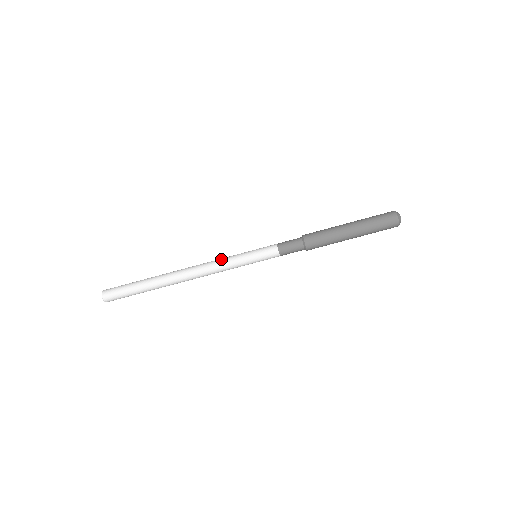
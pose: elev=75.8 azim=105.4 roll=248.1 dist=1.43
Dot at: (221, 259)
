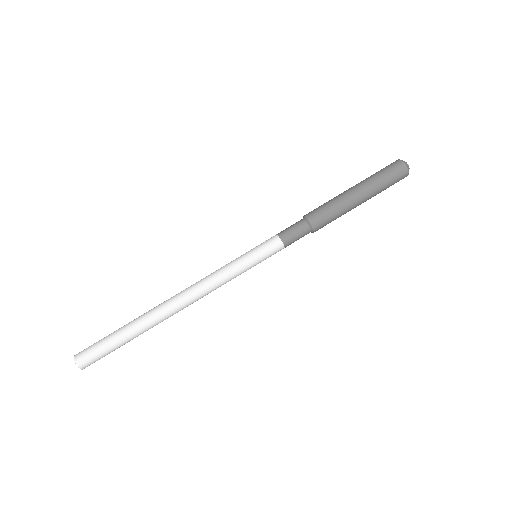
Dot at: (215, 271)
